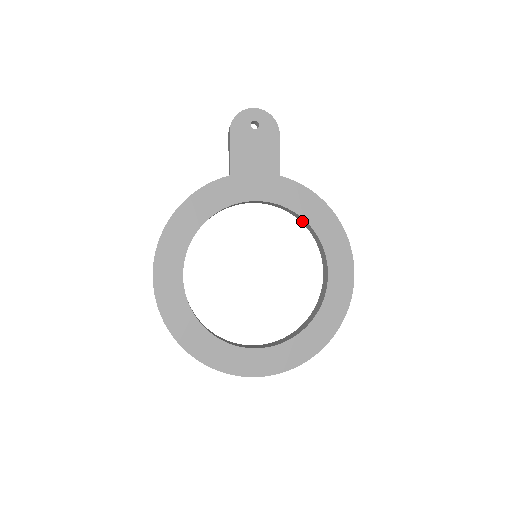
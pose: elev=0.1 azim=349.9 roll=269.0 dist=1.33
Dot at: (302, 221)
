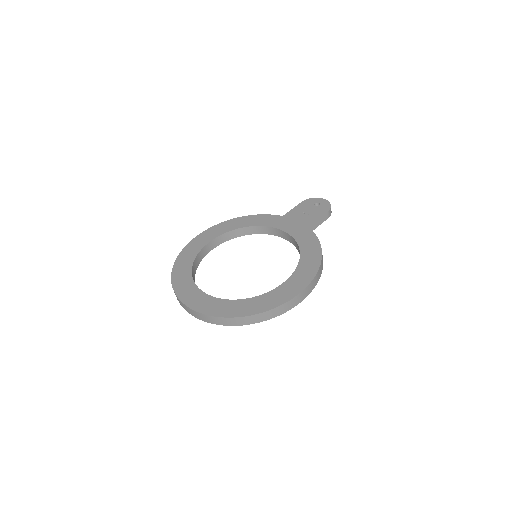
Dot at: occluded
